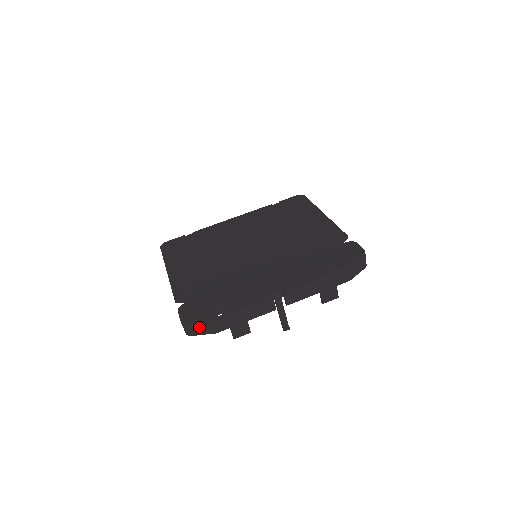
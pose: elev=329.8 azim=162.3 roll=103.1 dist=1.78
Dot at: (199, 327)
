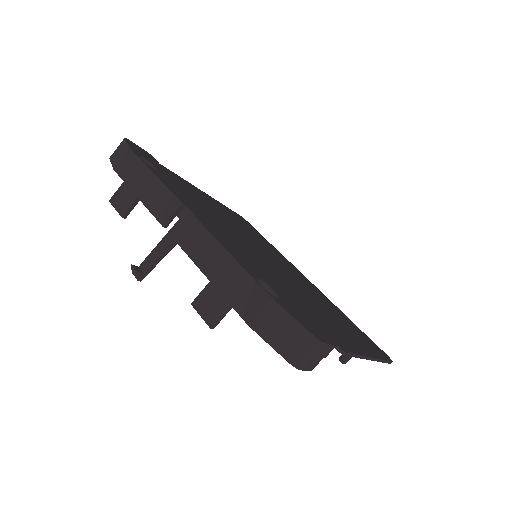
Dot at: (121, 151)
